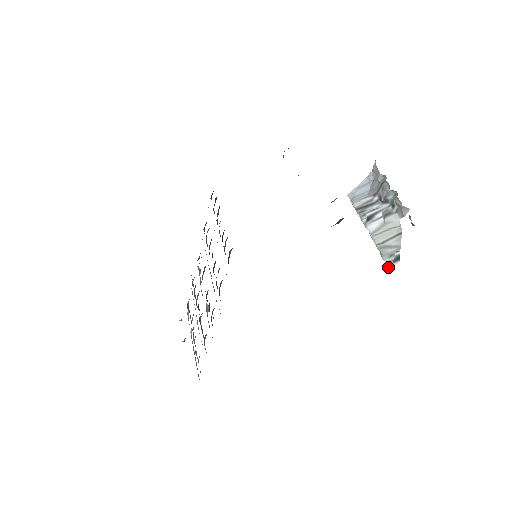
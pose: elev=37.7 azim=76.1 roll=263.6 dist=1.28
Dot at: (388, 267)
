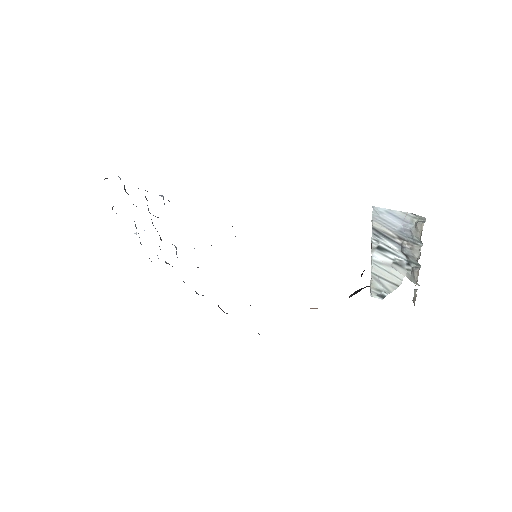
Dot at: (370, 293)
